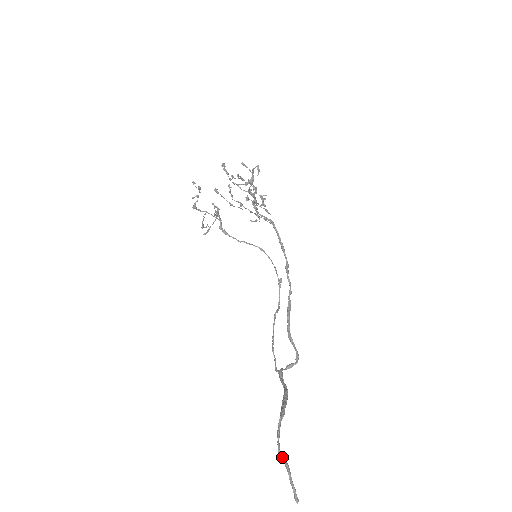
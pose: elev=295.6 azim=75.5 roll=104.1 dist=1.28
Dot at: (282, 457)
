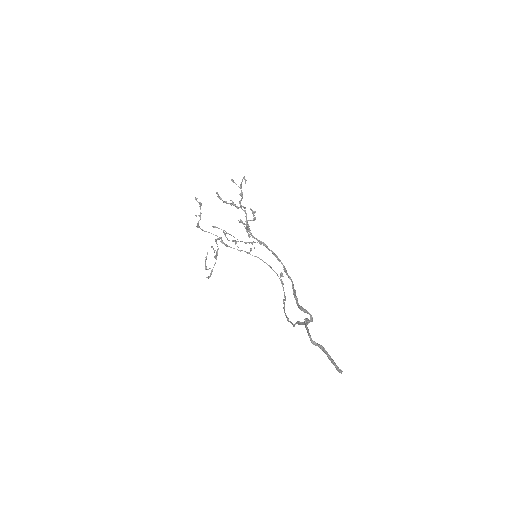
Dot at: (315, 342)
